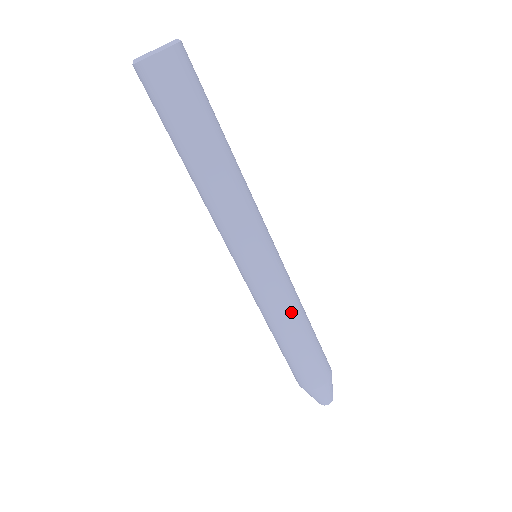
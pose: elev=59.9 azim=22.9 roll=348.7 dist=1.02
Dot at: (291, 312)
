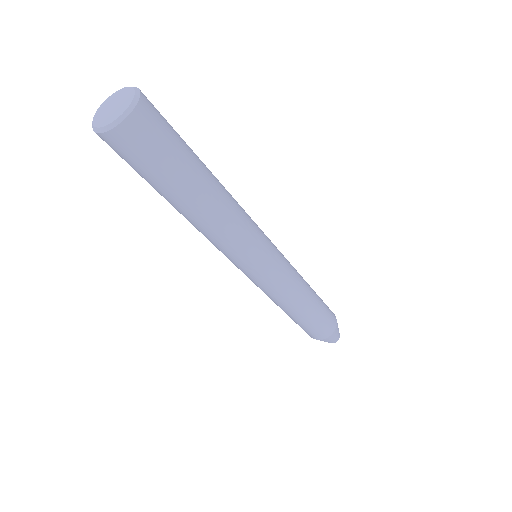
Dot at: (287, 301)
